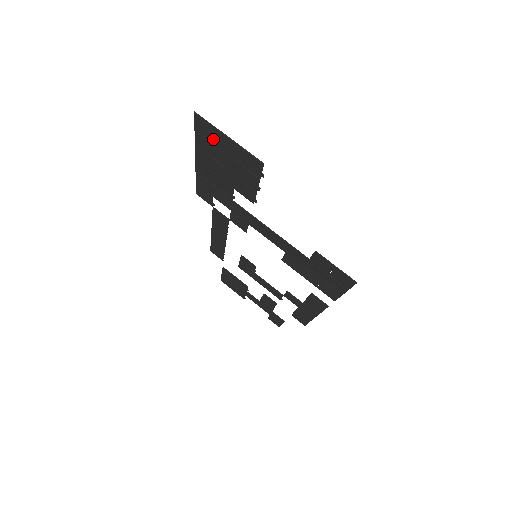
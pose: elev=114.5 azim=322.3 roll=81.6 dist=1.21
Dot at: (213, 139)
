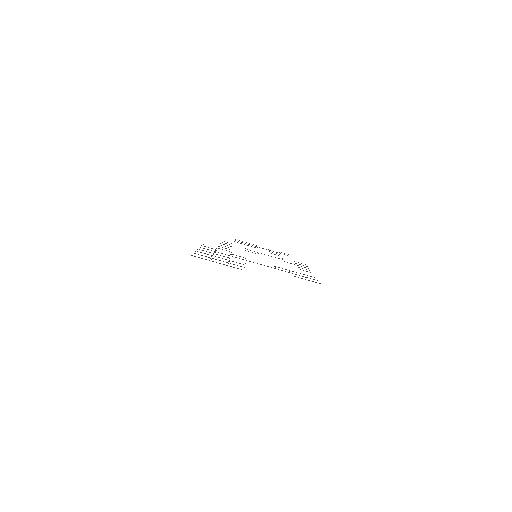
Dot at: occluded
